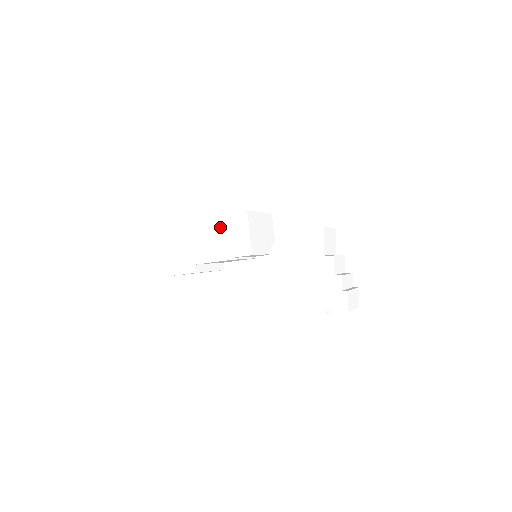
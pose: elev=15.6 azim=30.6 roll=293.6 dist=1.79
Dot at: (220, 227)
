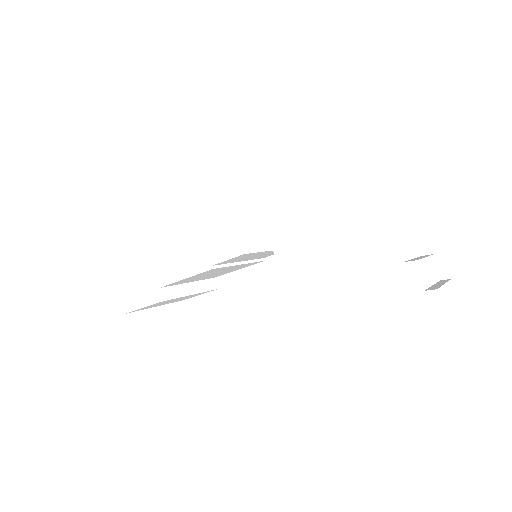
Dot at: (185, 217)
